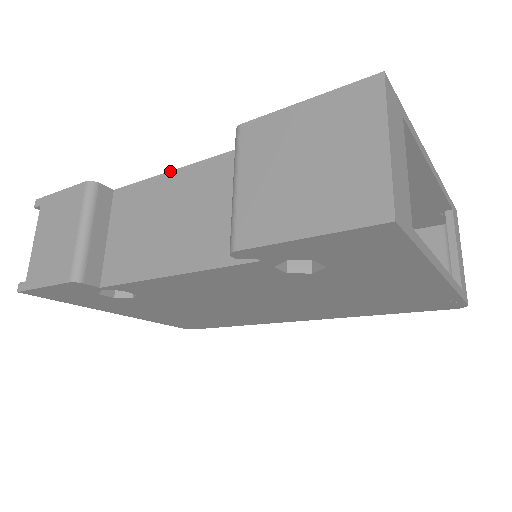
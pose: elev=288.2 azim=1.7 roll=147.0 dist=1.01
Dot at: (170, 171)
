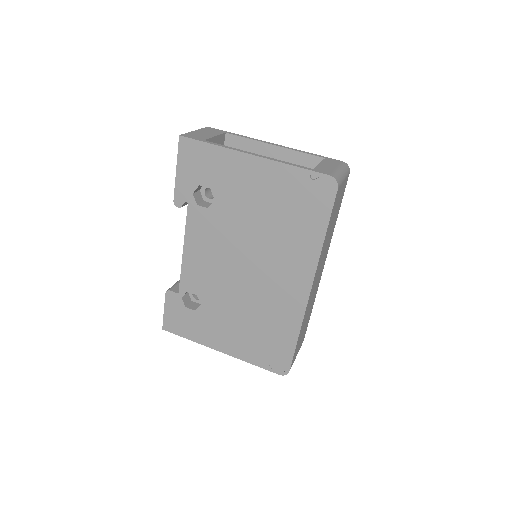
Dot at: occluded
